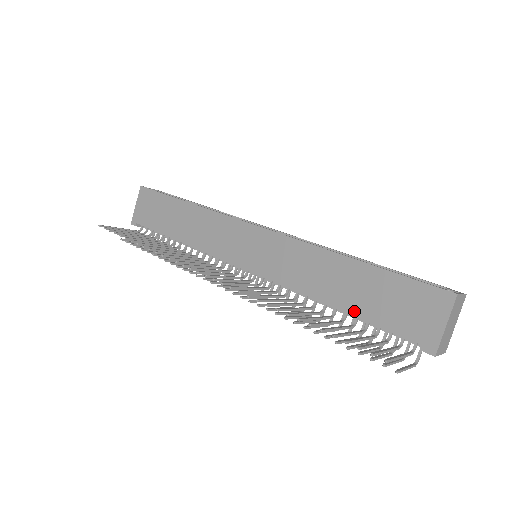
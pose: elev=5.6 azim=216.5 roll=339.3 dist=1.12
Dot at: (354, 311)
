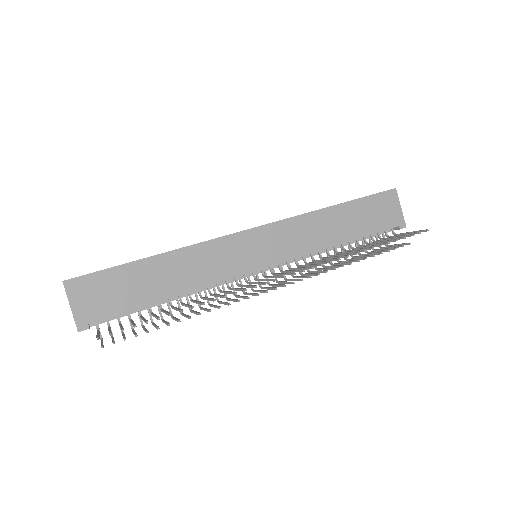
Dot at: (357, 236)
